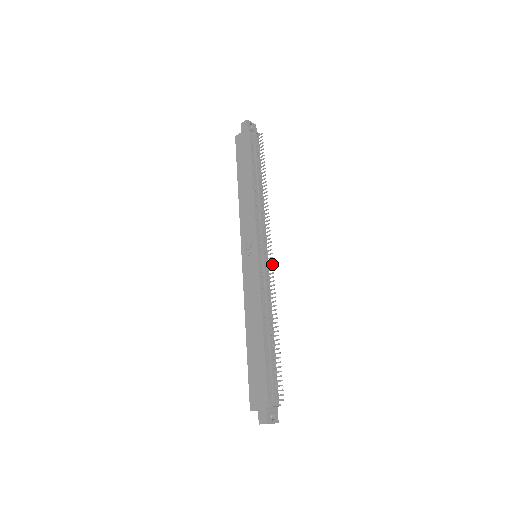
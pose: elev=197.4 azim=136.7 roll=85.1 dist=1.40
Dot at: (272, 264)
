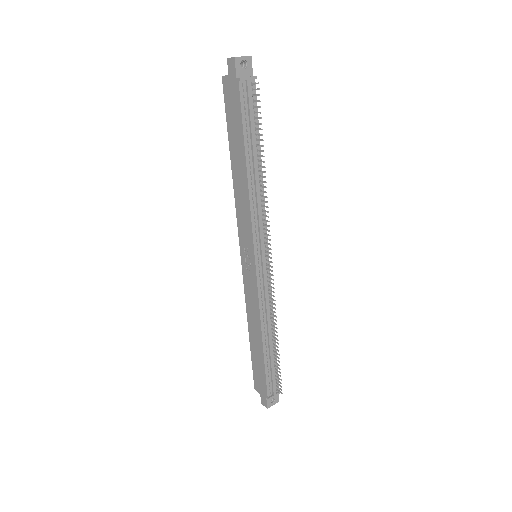
Dot at: (272, 275)
